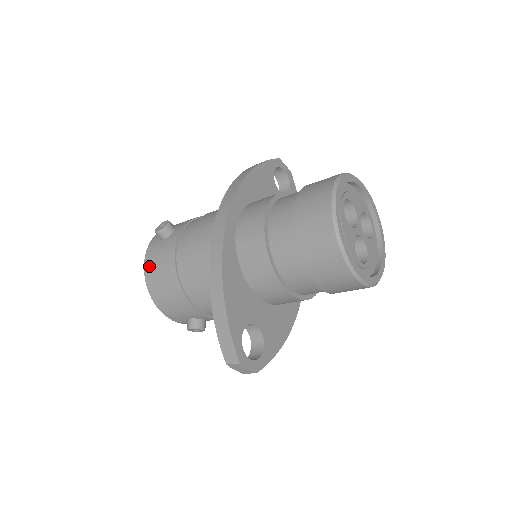
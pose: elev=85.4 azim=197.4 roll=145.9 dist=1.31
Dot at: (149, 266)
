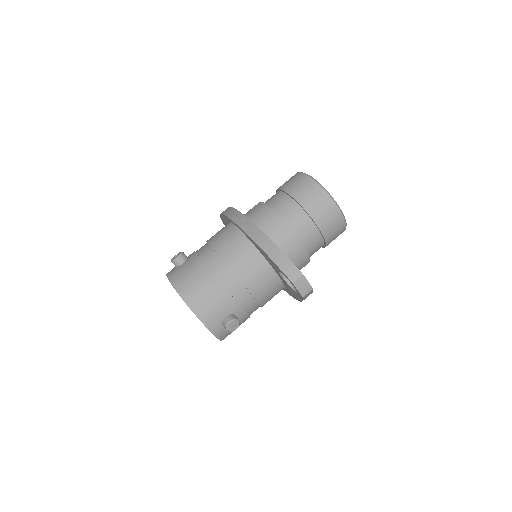
Dot at: (179, 282)
